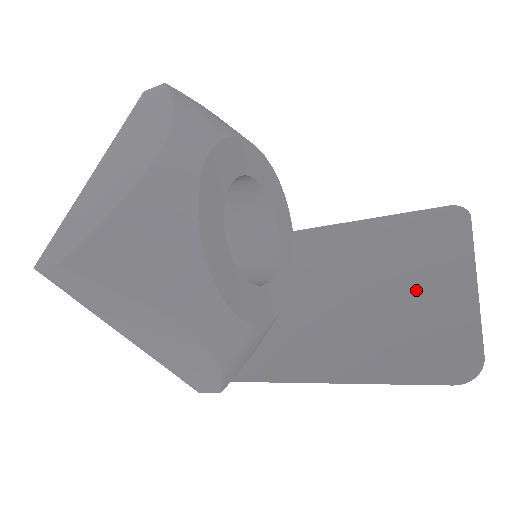
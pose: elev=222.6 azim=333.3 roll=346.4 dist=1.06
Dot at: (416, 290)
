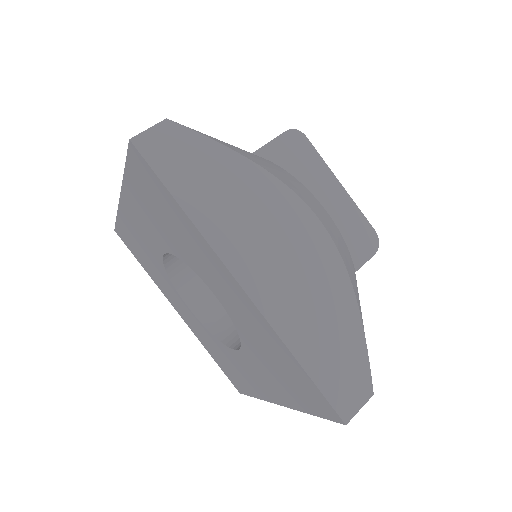
Dot at: occluded
